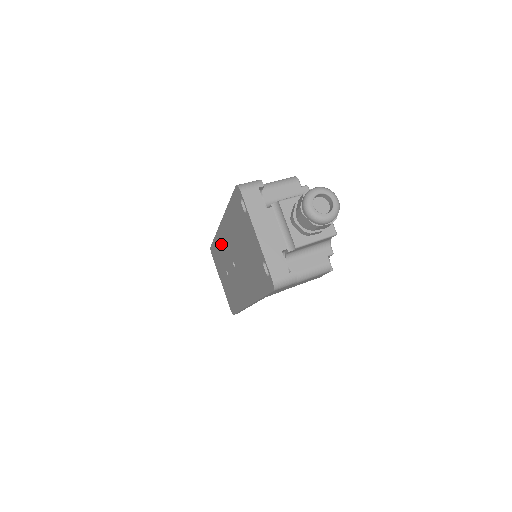
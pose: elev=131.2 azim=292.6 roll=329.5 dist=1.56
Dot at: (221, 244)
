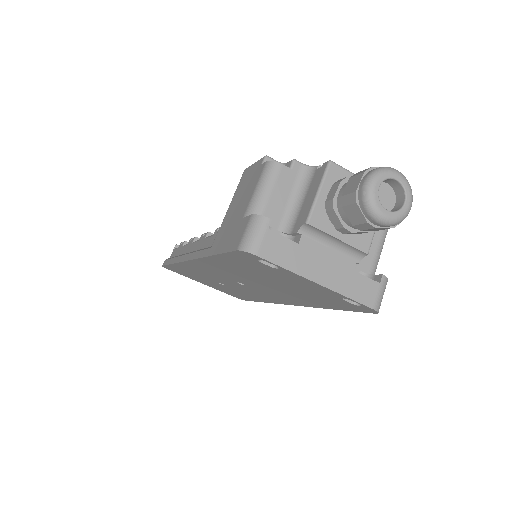
Dot at: (196, 270)
